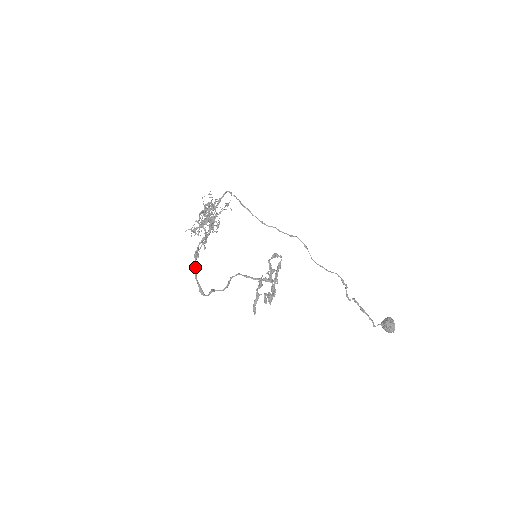
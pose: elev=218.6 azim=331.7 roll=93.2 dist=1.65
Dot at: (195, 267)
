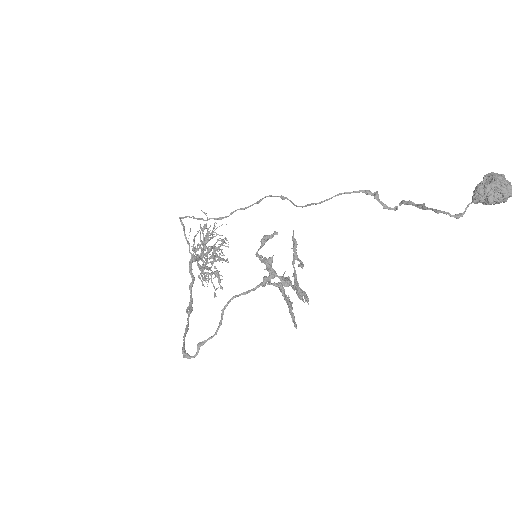
Dot at: occluded
